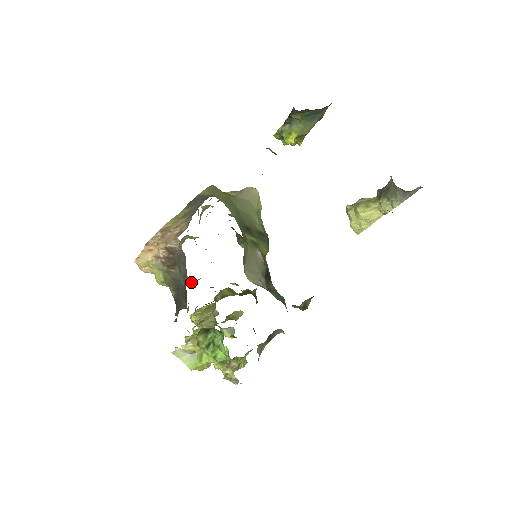
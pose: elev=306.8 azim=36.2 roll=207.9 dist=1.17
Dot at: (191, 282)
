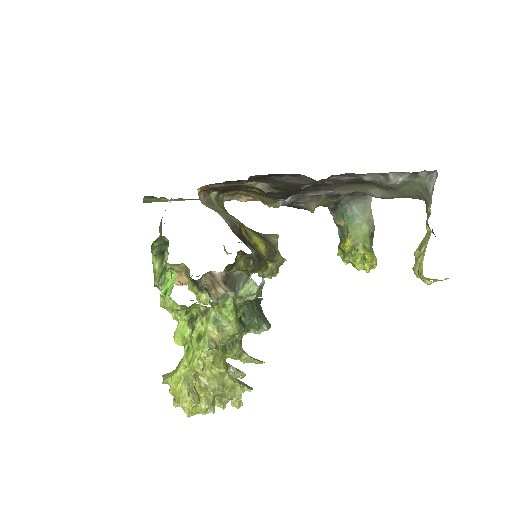
Dot at: (199, 291)
